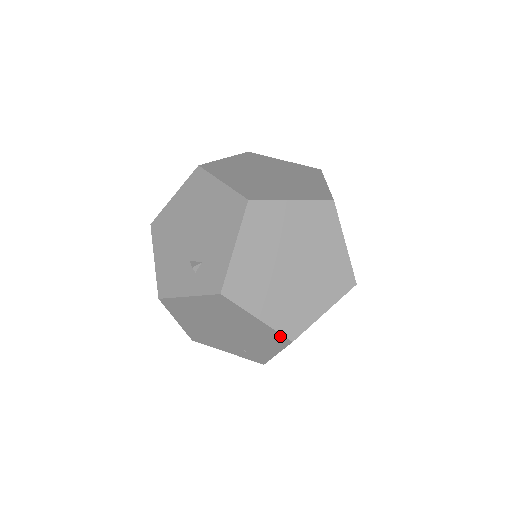
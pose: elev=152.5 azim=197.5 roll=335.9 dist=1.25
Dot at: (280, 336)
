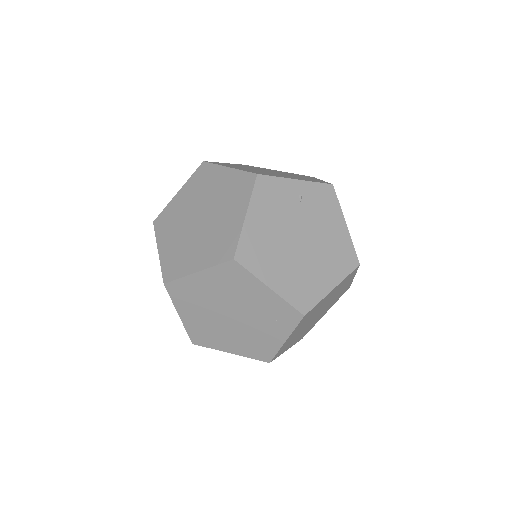
Dot at: (225, 266)
